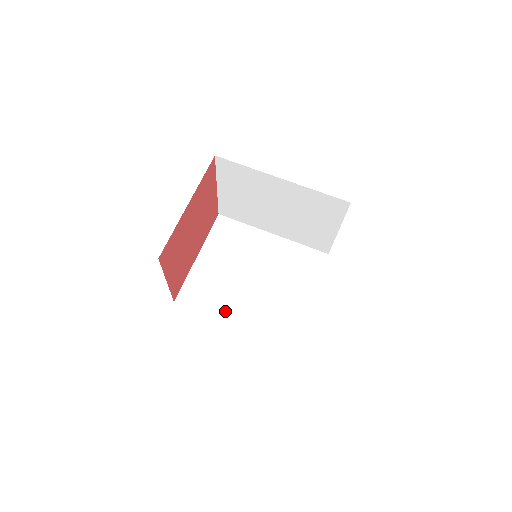
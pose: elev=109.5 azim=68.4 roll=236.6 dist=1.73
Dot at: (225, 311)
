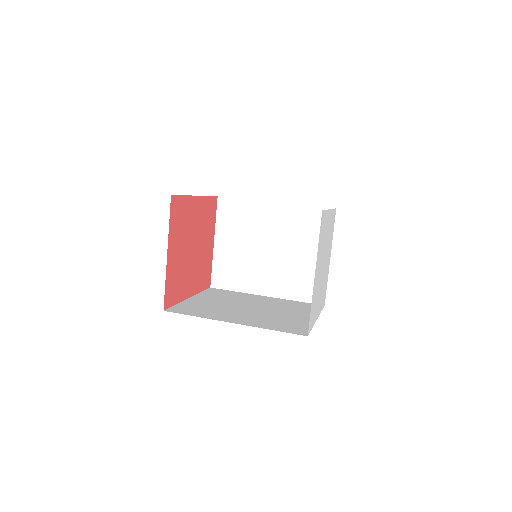
Dot at: (222, 317)
